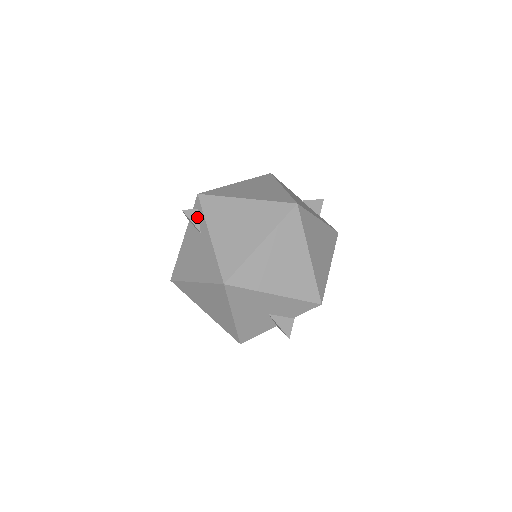
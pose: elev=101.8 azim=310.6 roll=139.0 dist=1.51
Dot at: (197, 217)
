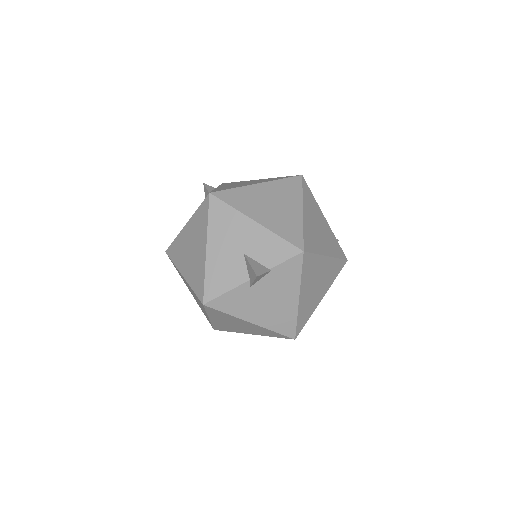
Dot at: occluded
